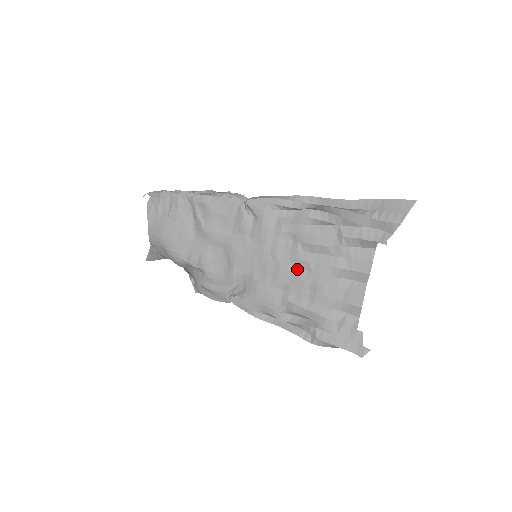
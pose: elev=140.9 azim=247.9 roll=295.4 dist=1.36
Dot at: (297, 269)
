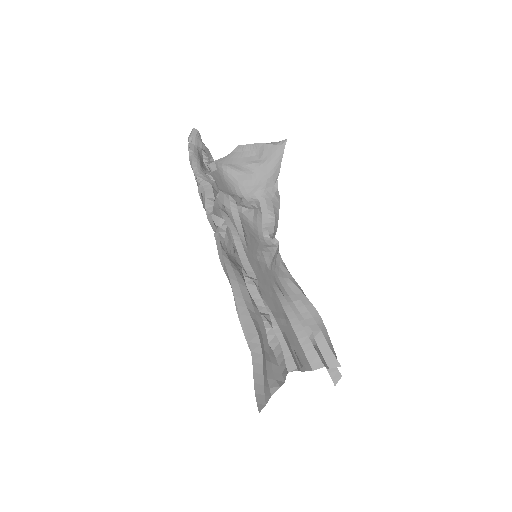
Dot at: occluded
